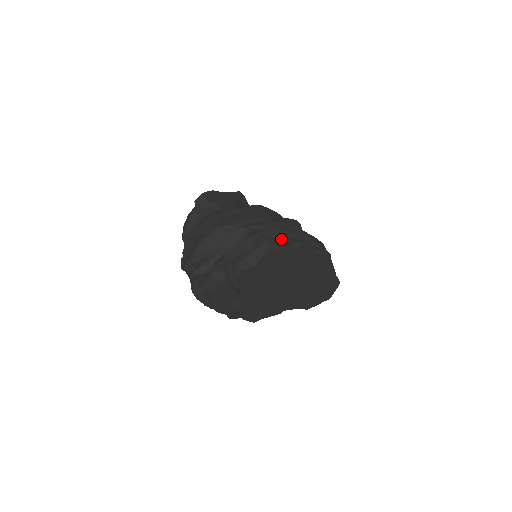
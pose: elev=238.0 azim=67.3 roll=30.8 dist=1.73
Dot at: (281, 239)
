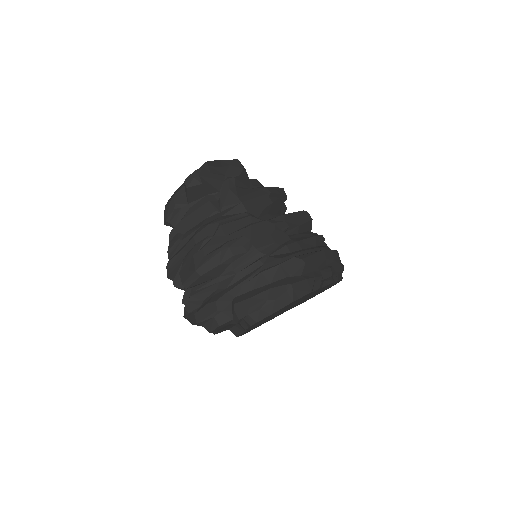
Dot at: (305, 280)
